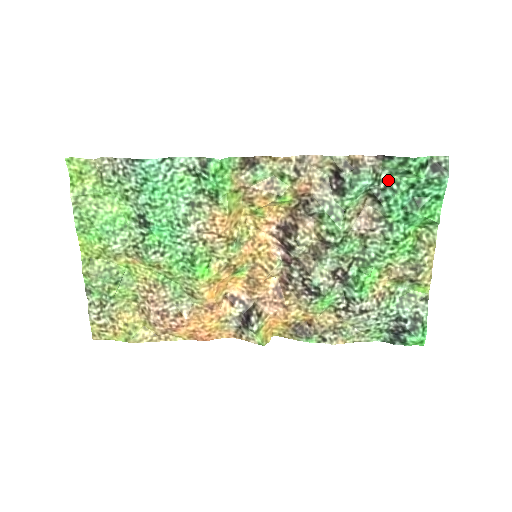
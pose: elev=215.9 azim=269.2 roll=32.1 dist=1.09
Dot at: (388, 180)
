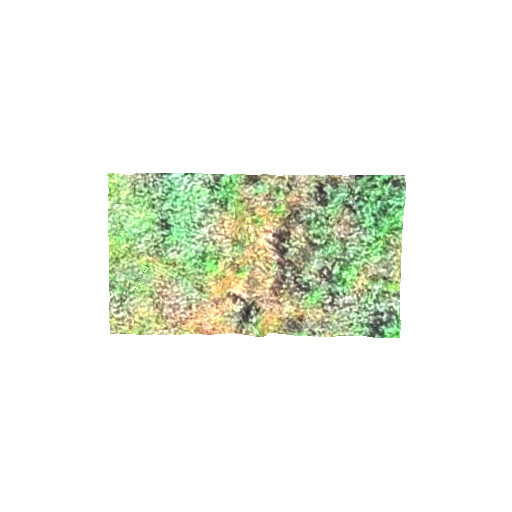
Dot at: (360, 194)
